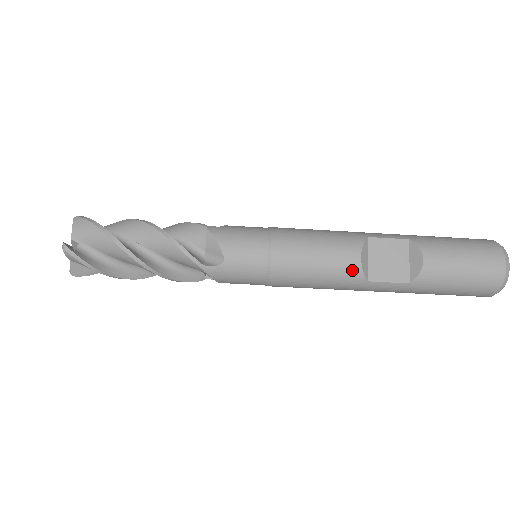
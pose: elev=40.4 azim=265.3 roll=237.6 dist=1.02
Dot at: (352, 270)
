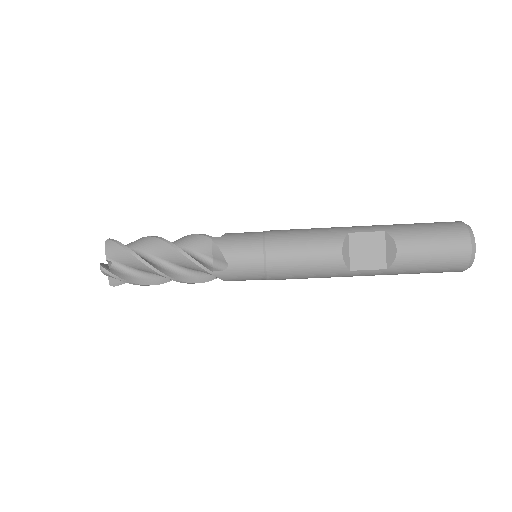
Dot at: (335, 263)
